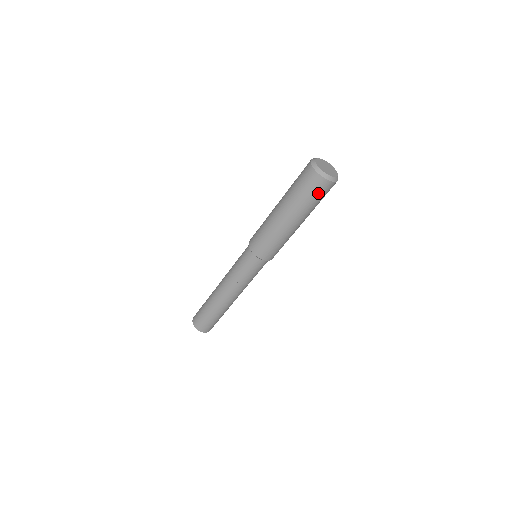
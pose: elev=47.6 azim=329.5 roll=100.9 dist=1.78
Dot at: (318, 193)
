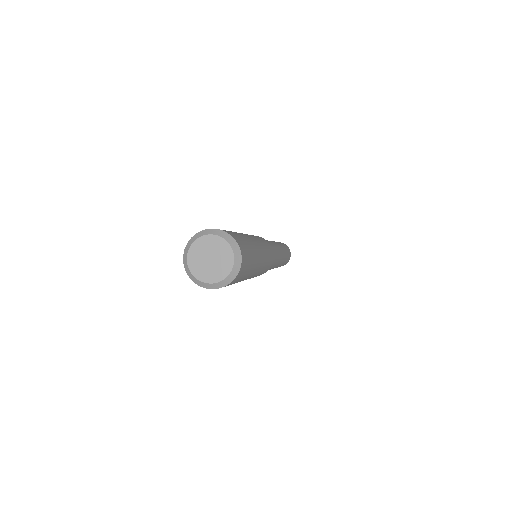
Dot at: occluded
